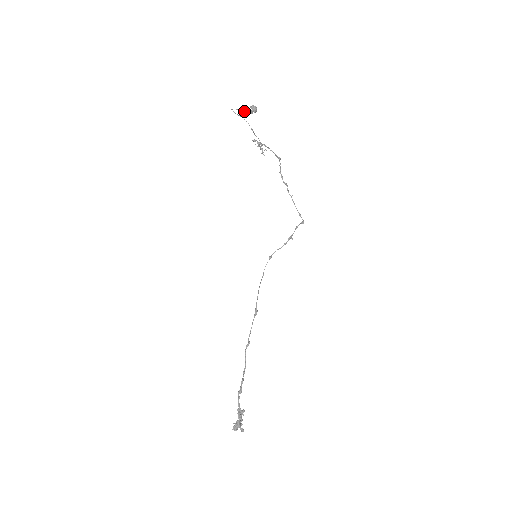
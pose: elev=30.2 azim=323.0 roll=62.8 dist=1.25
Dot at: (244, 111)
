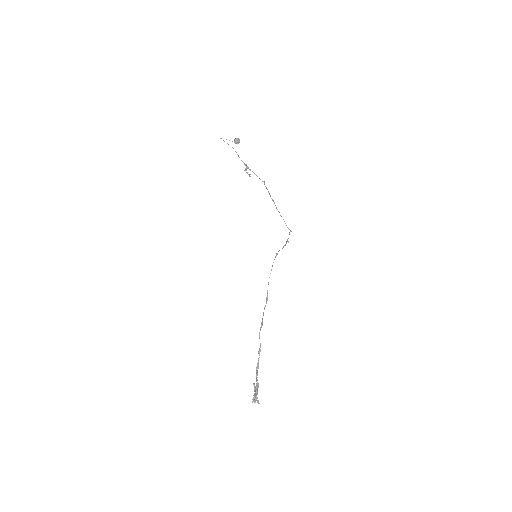
Dot at: occluded
